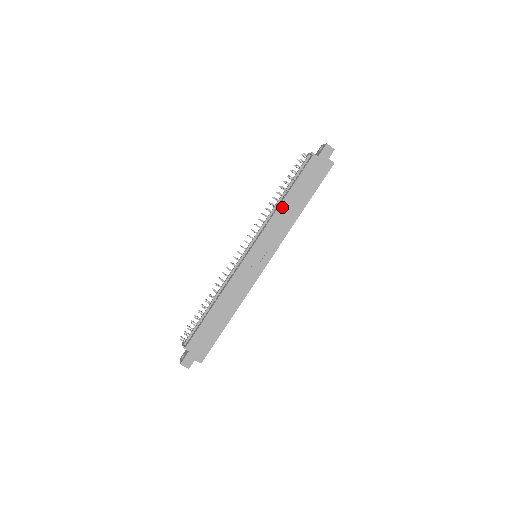
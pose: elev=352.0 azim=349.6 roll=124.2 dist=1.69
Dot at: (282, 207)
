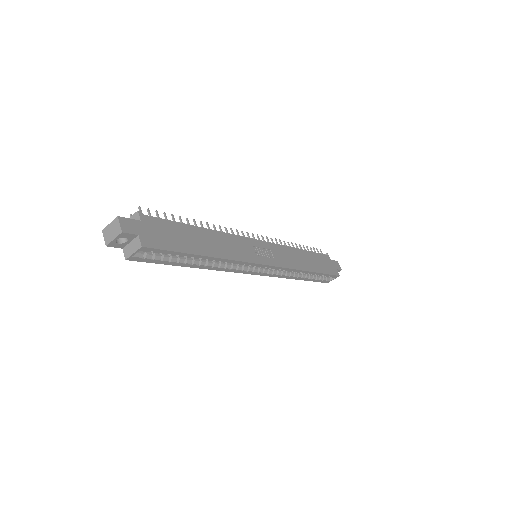
Dot at: (297, 251)
